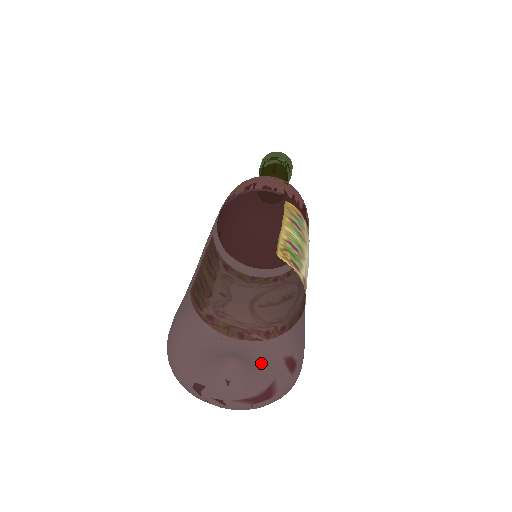
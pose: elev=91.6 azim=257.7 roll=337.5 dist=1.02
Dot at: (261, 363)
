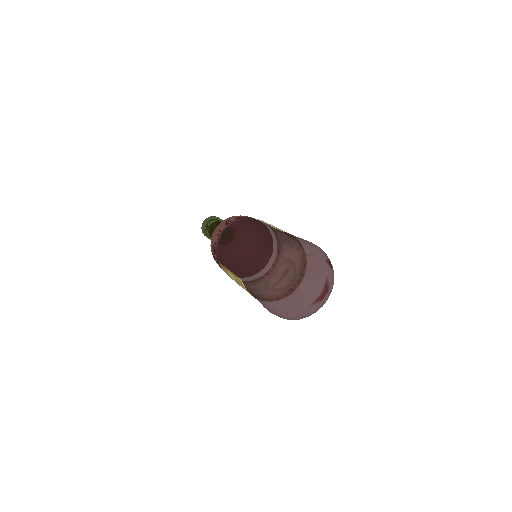
Dot at: (317, 269)
